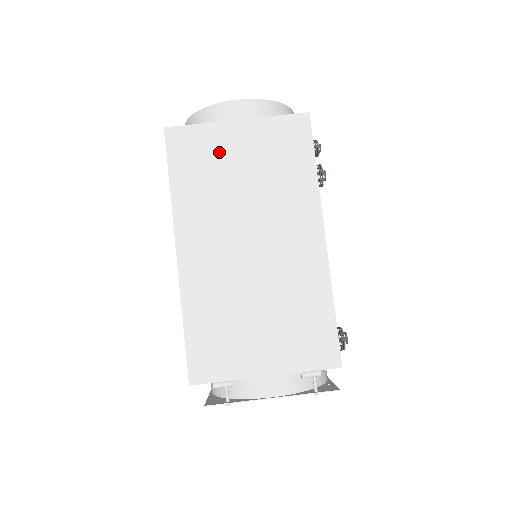
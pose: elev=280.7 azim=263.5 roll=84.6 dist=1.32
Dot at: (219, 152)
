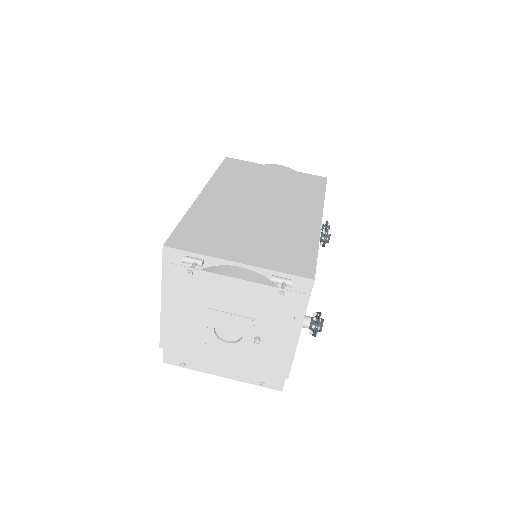
Dot at: (258, 172)
